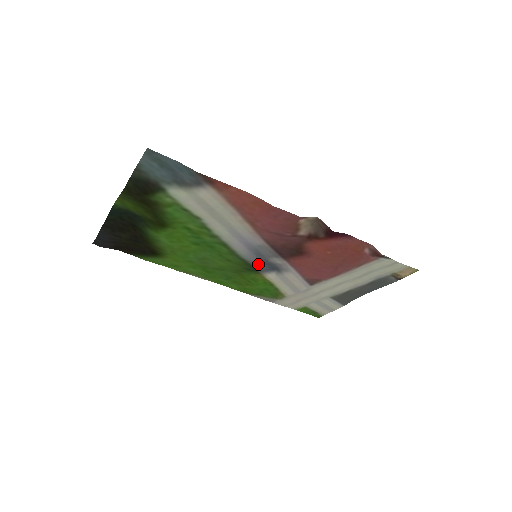
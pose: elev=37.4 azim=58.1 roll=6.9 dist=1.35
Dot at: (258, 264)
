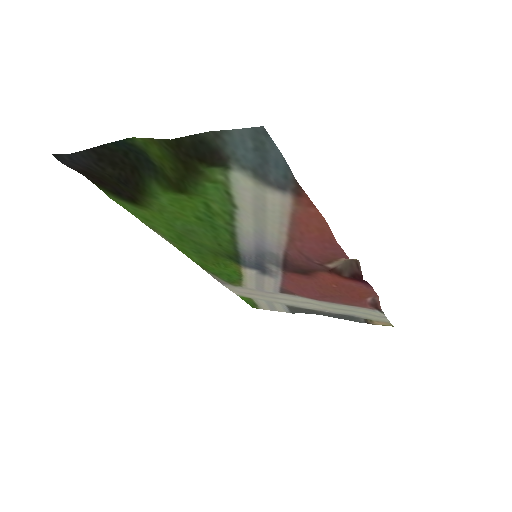
Dot at: (249, 260)
